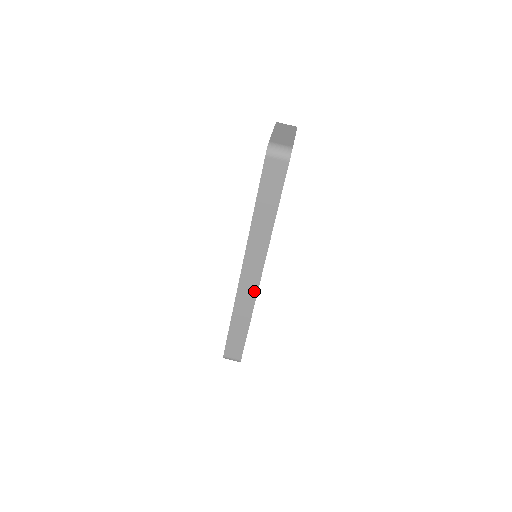
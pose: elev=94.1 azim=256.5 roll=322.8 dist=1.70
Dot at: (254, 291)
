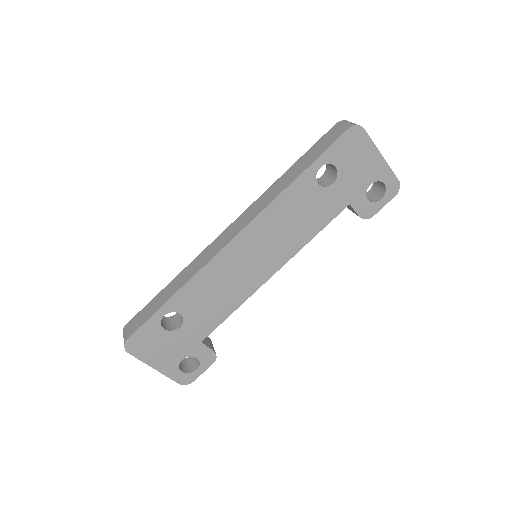
Dot at: (215, 253)
